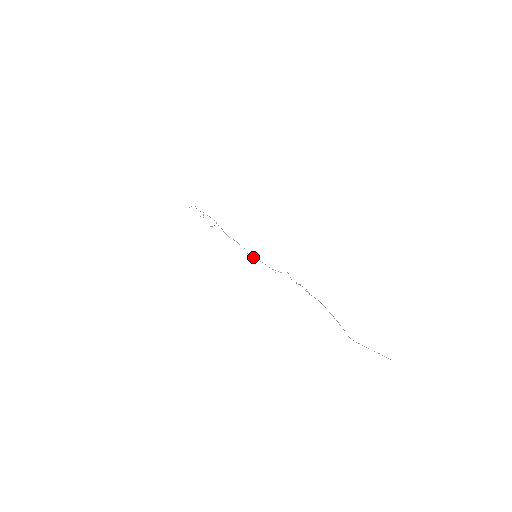
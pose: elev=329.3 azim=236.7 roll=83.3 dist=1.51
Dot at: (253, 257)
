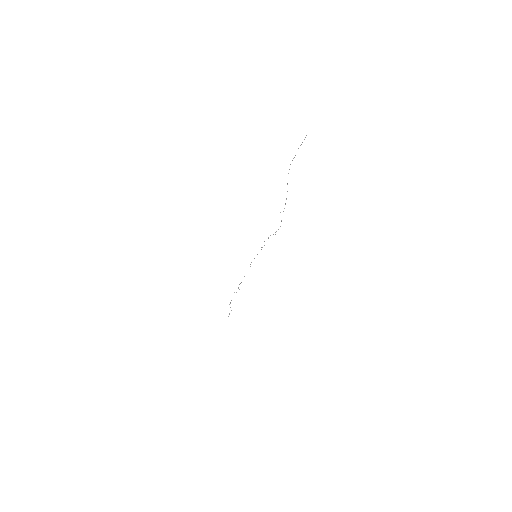
Dot at: occluded
